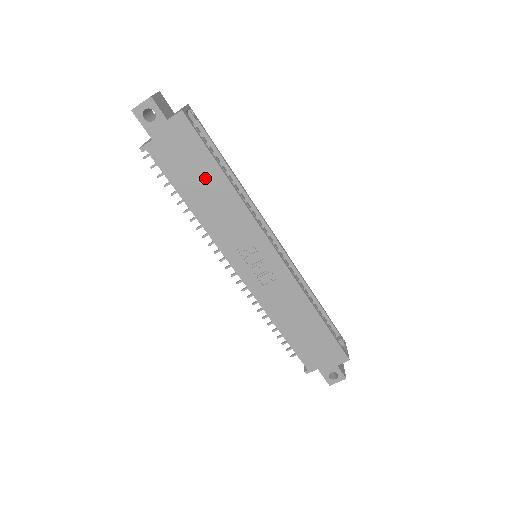
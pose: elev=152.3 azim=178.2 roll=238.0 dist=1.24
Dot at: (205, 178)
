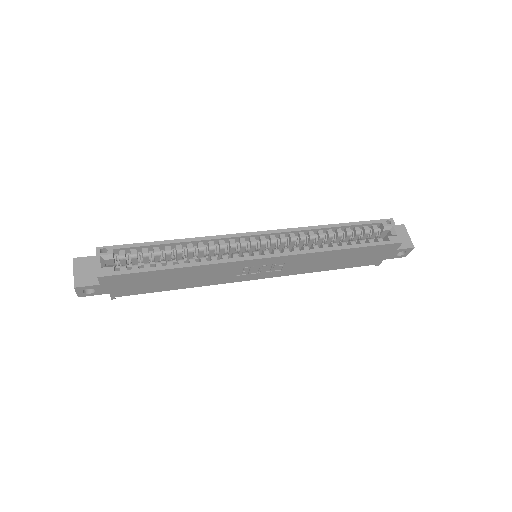
Dot at: (164, 278)
